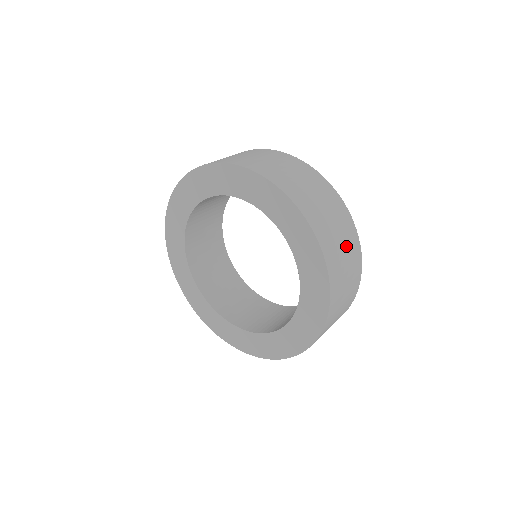
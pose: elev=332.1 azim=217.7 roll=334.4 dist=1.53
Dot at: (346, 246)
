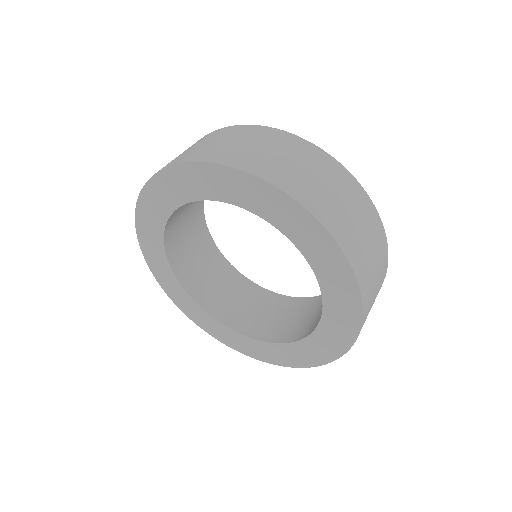
Dot at: (373, 244)
